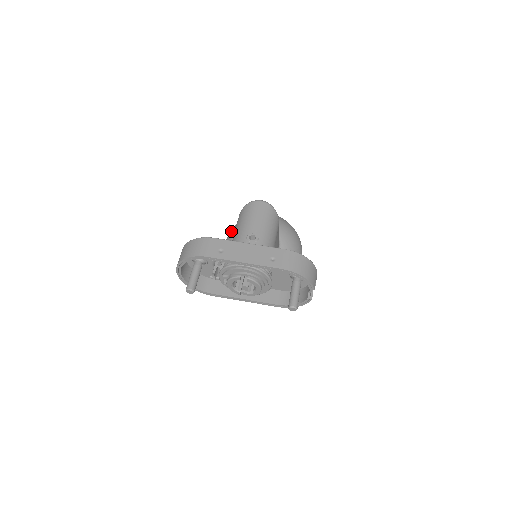
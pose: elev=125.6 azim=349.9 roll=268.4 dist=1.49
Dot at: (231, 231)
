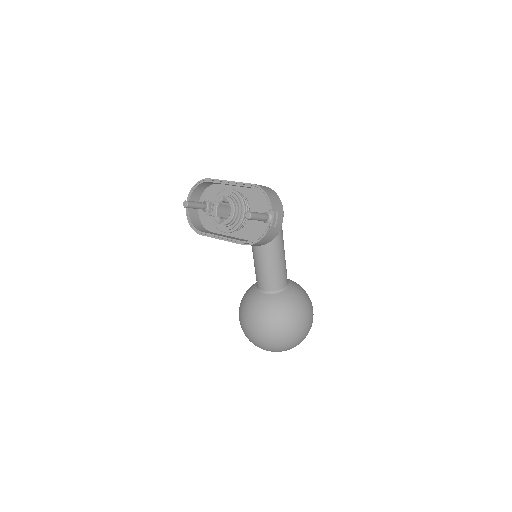
Dot at: occluded
